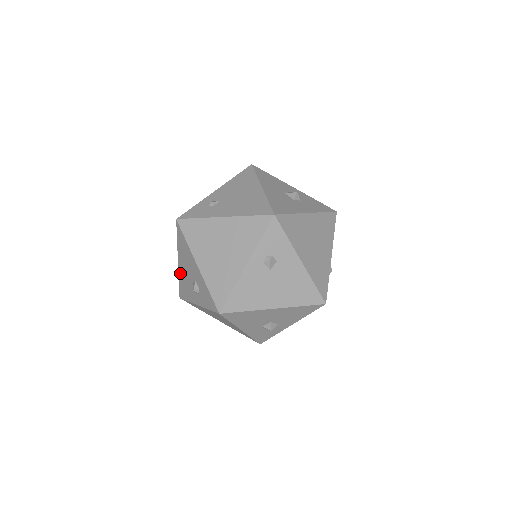
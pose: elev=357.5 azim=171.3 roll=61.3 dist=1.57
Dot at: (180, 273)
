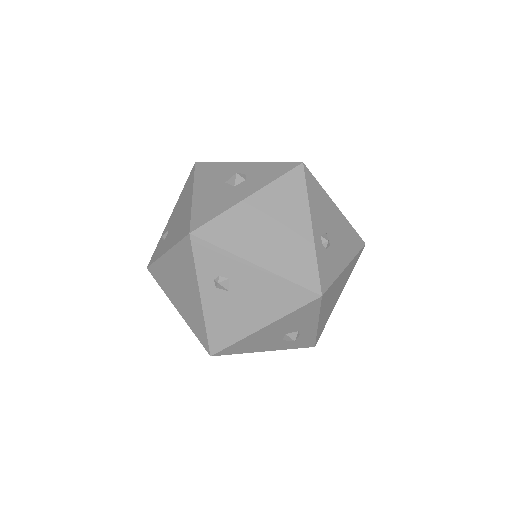
Dot at: occluded
